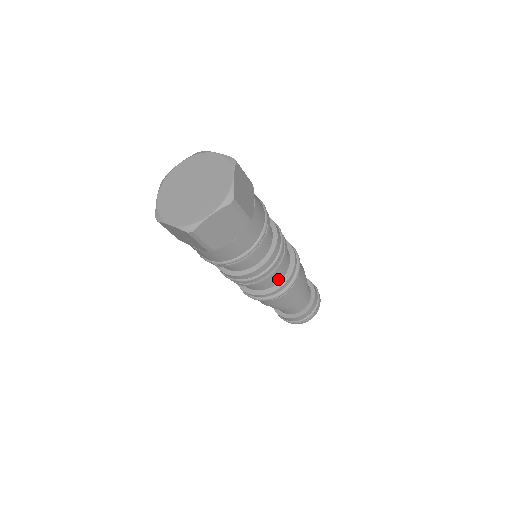
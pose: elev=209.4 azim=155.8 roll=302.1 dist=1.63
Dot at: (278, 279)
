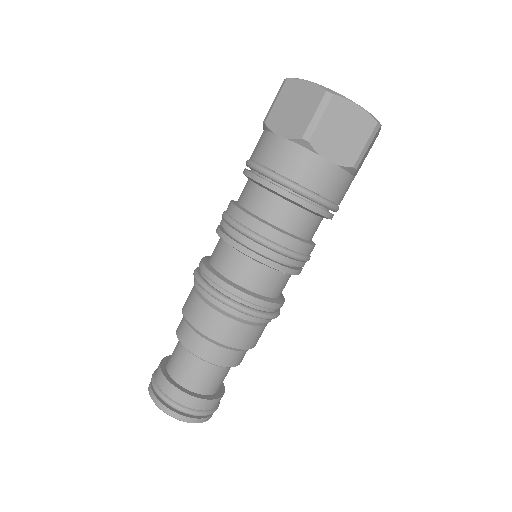
Dot at: (263, 289)
